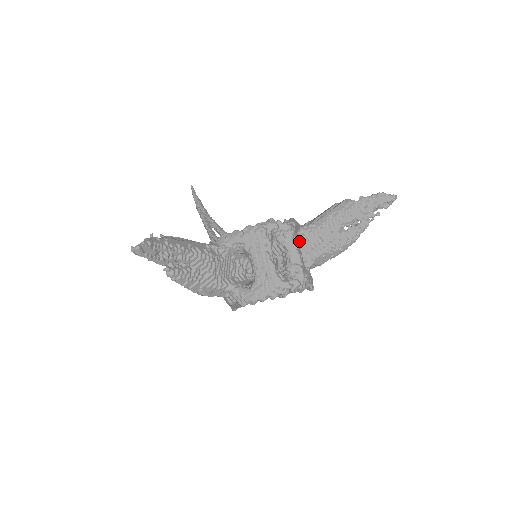
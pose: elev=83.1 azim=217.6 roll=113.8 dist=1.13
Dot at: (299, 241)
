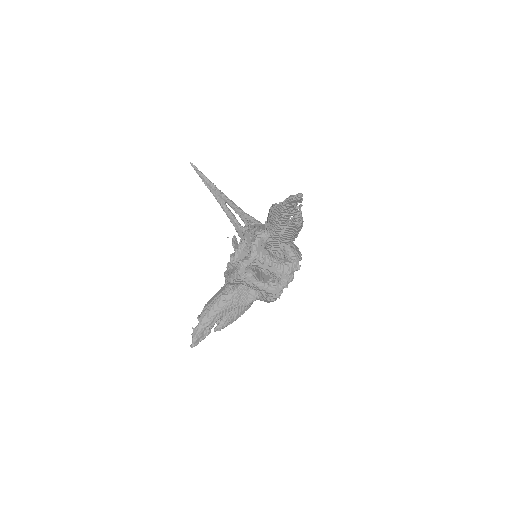
Dot at: (270, 242)
